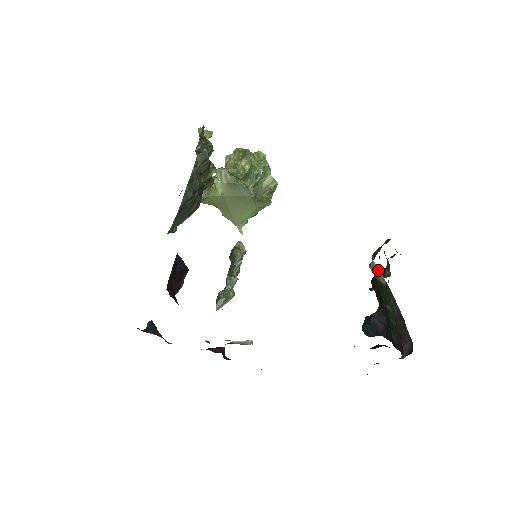
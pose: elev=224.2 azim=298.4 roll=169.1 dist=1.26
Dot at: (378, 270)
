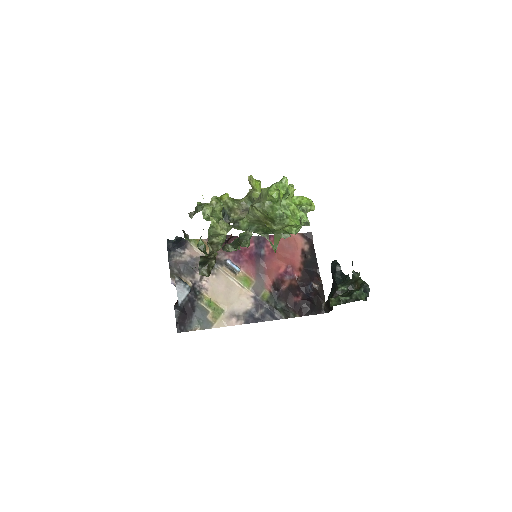
Dot at: occluded
